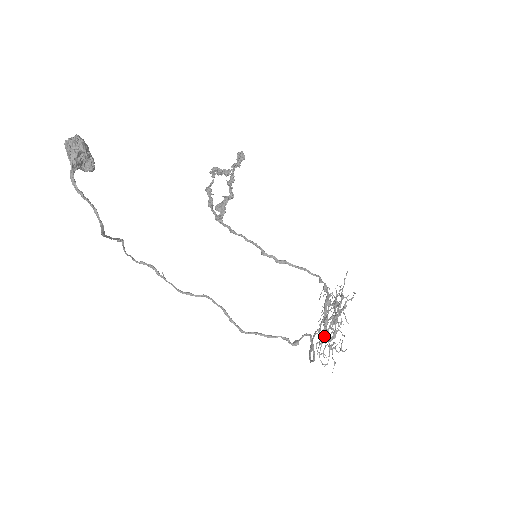
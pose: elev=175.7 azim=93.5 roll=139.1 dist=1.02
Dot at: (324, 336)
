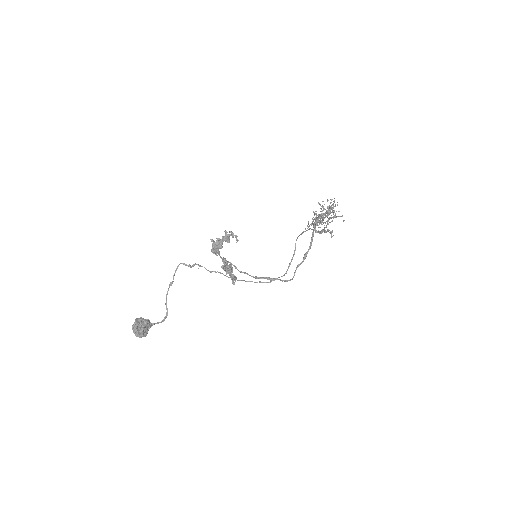
Dot at: occluded
